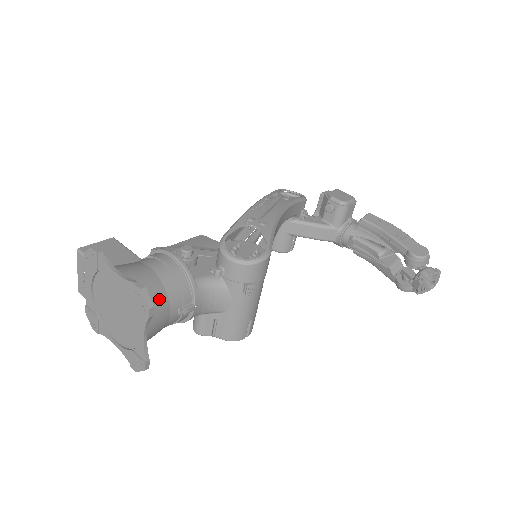
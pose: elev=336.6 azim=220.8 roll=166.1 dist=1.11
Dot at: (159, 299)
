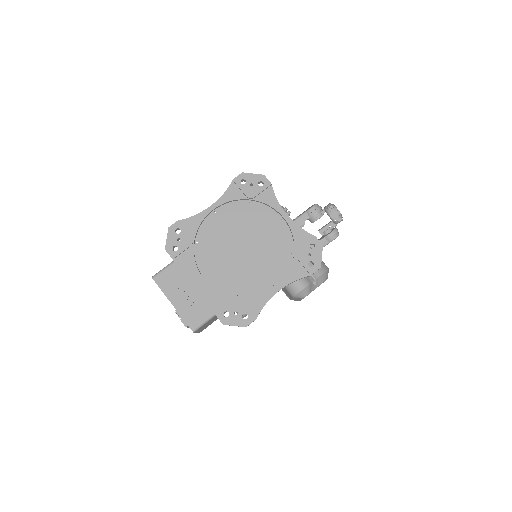
Dot at: occluded
